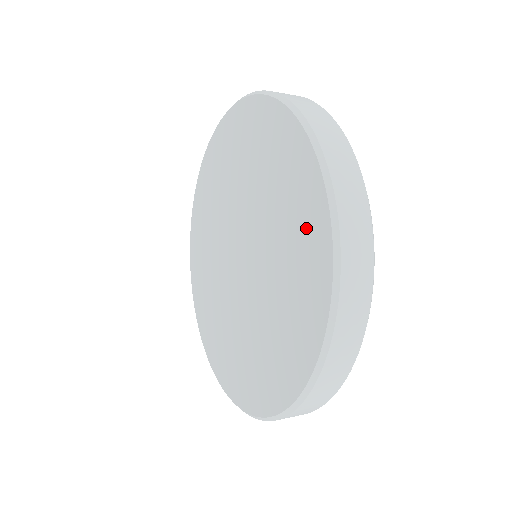
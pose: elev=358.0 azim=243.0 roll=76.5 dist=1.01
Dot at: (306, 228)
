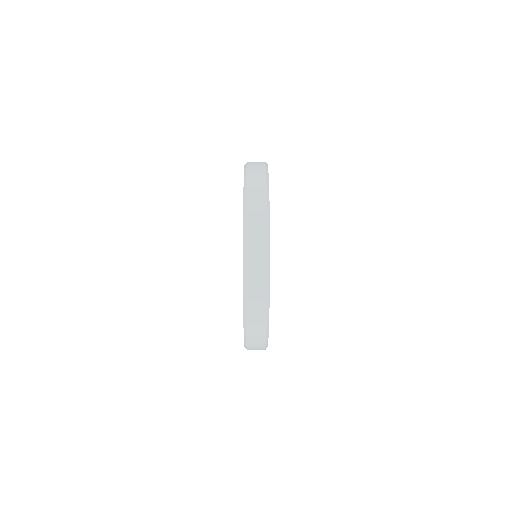
Dot at: occluded
